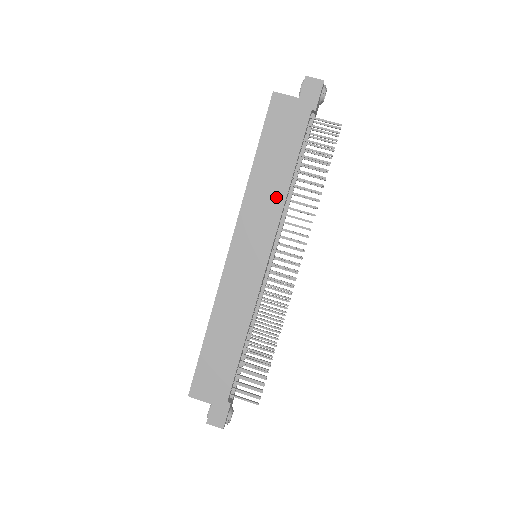
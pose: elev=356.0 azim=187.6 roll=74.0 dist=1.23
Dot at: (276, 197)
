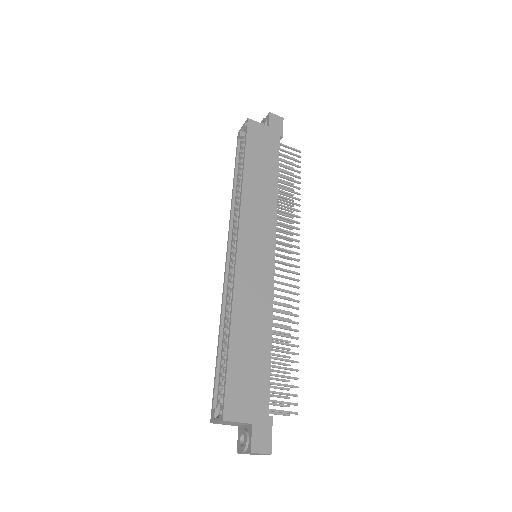
Dot at: (269, 198)
